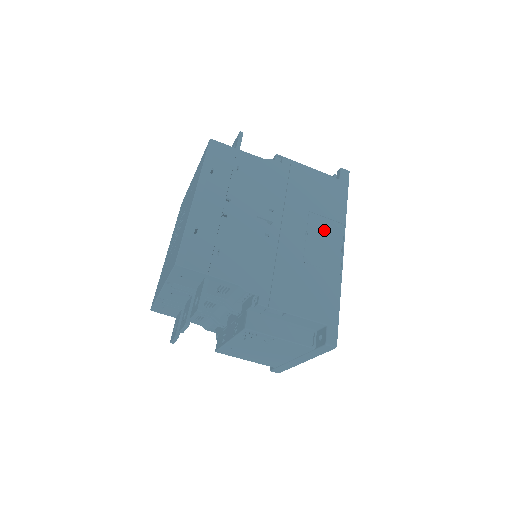
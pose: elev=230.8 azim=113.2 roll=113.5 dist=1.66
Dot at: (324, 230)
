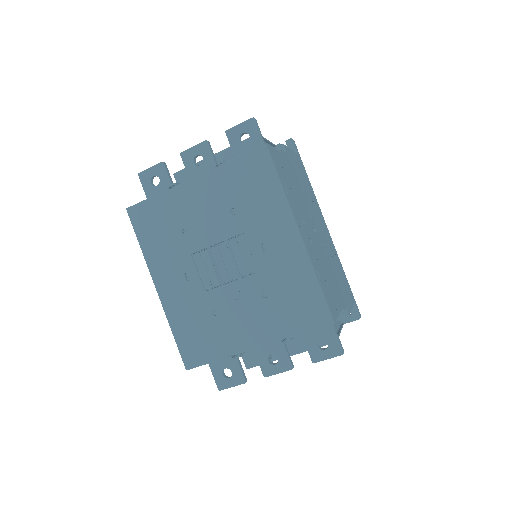
Dot at: (320, 216)
